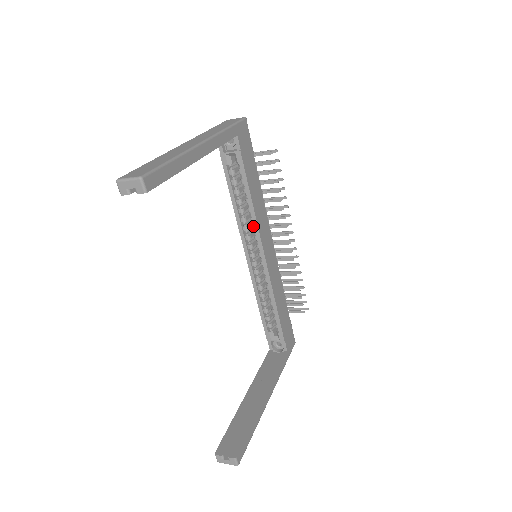
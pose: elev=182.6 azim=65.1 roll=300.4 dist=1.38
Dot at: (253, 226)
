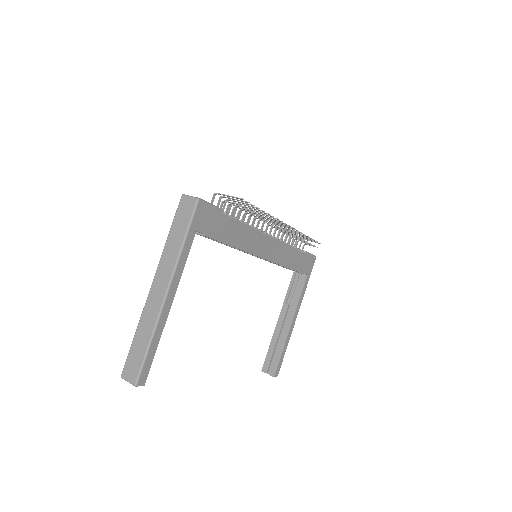
Dot at: occluded
